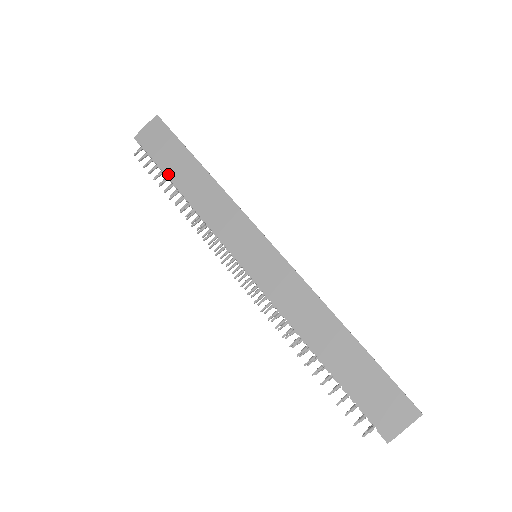
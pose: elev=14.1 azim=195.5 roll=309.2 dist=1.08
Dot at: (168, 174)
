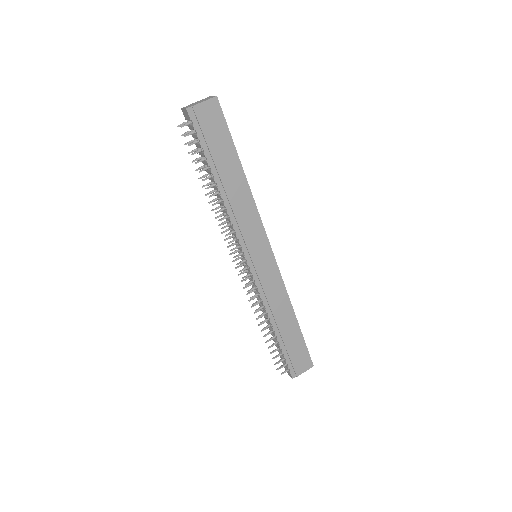
Dot at: (212, 166)
